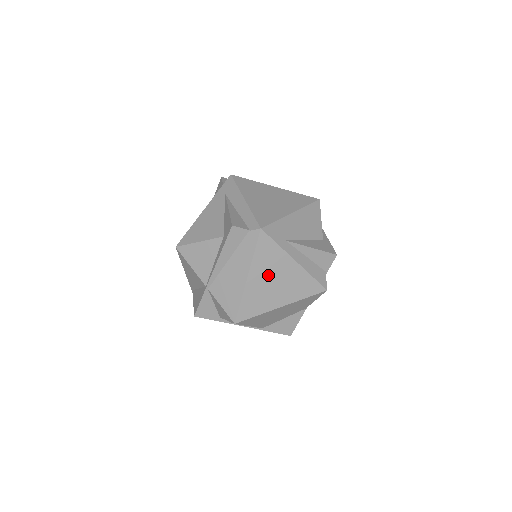
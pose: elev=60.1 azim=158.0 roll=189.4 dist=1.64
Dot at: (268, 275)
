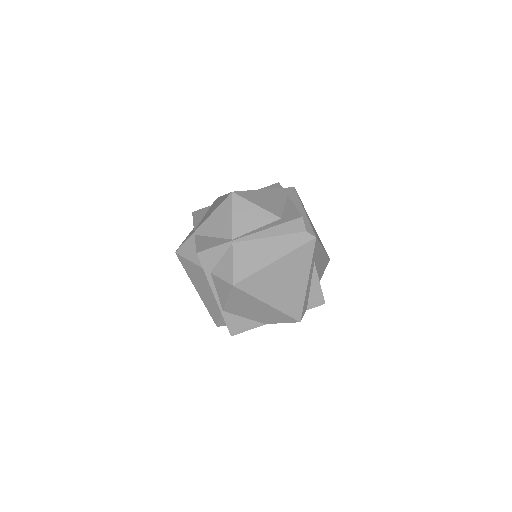
Dot at: (286, 273)
